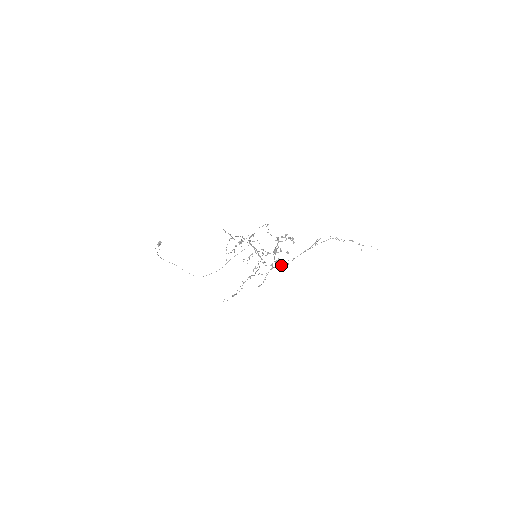
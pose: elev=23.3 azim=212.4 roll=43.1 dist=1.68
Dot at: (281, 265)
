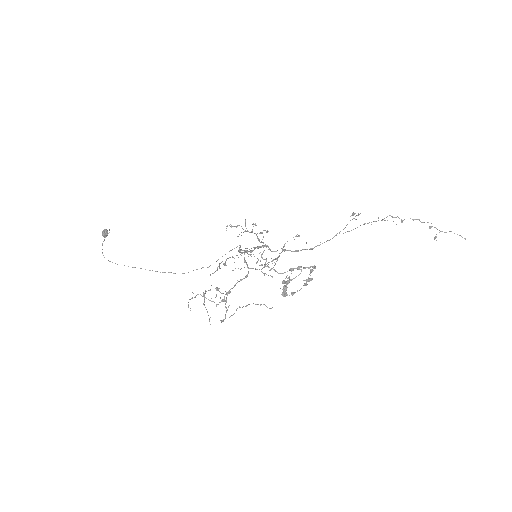
Dot at: (299, 236)
